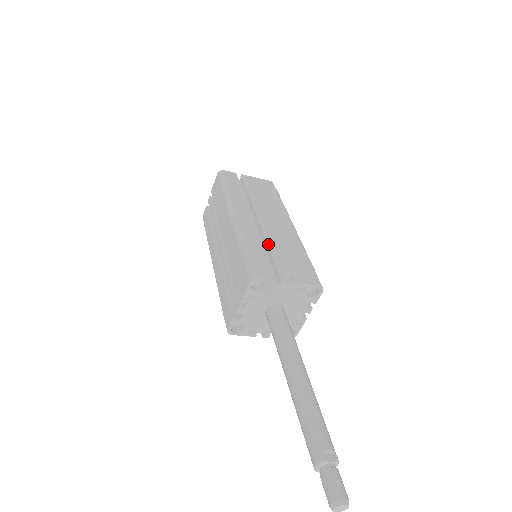
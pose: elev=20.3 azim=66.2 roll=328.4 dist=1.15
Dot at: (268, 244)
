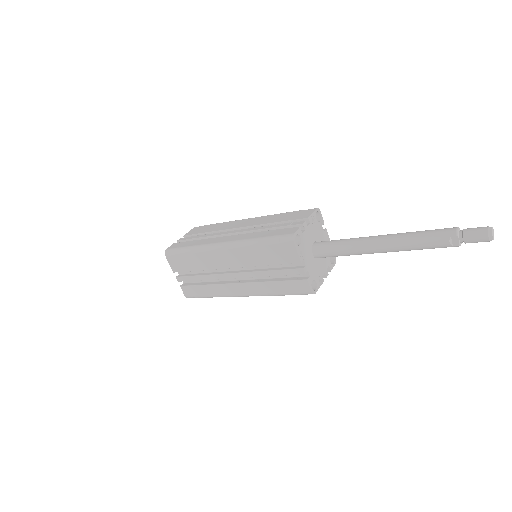
Dot at: occluded
